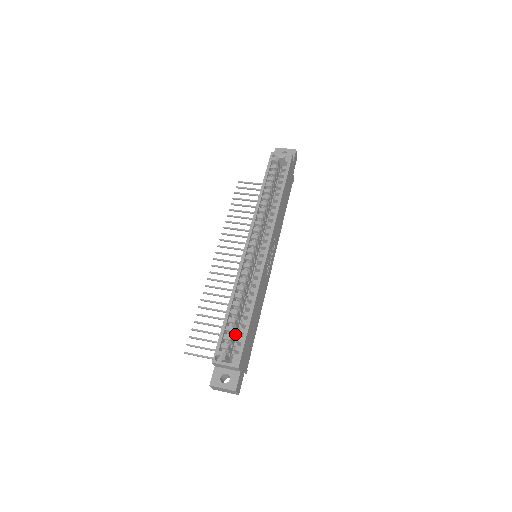
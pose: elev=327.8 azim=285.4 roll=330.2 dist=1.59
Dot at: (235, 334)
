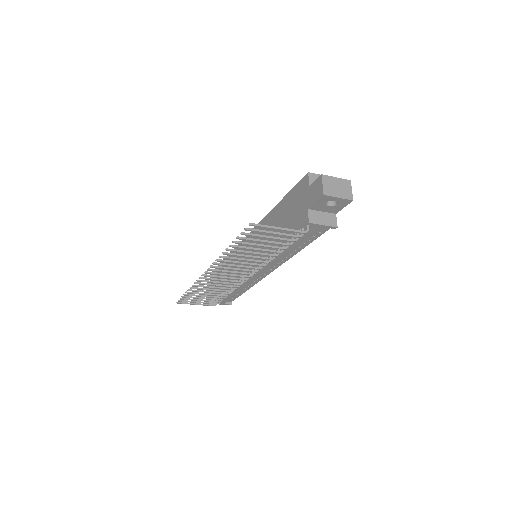
Dot at: occluded
